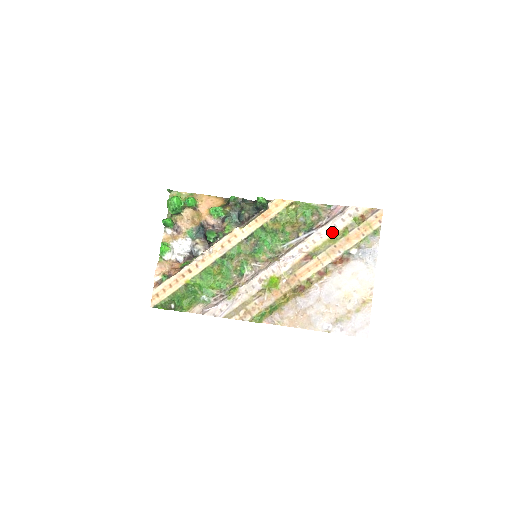
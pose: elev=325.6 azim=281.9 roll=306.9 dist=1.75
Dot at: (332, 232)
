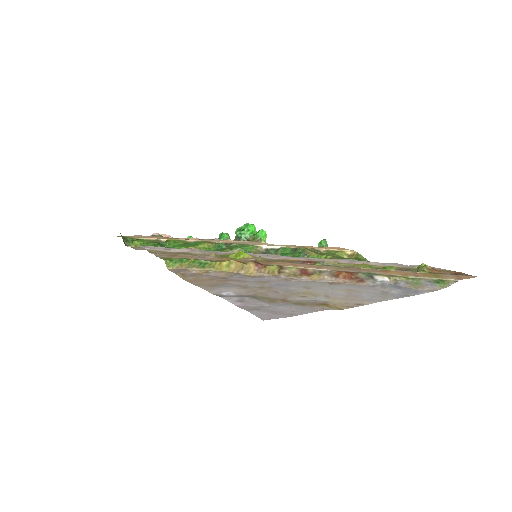
Dot at: occluded
